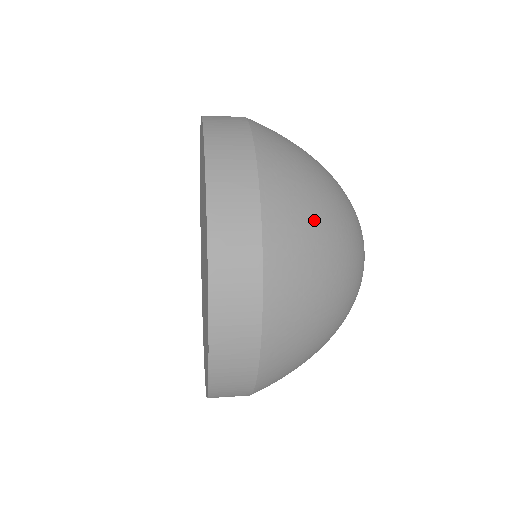
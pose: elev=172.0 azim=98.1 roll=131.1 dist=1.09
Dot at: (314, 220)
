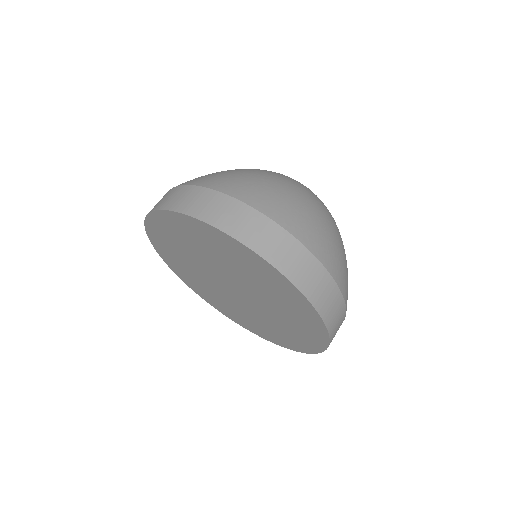
Dot at: occluded
